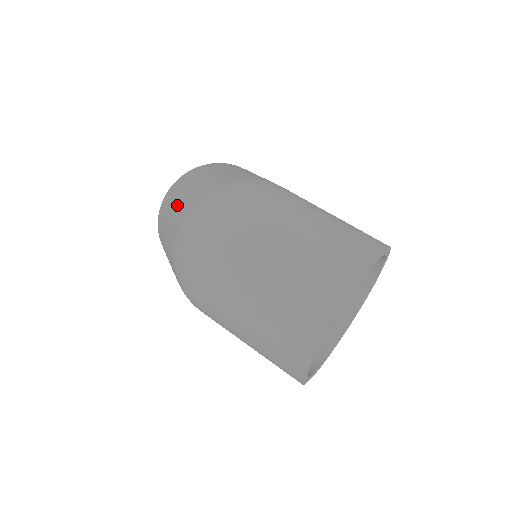
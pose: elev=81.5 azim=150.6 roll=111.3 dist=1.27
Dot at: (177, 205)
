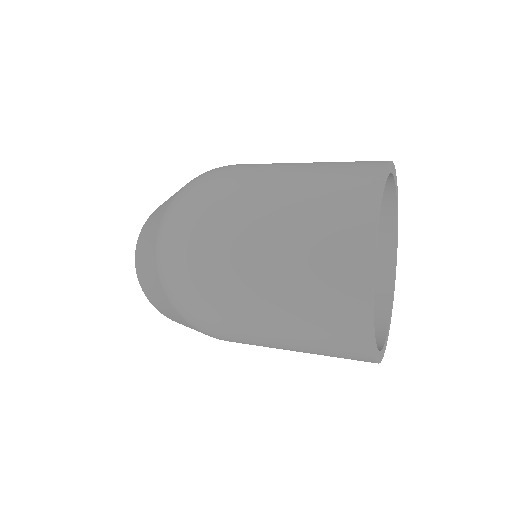
Dot at: (147, 238)
